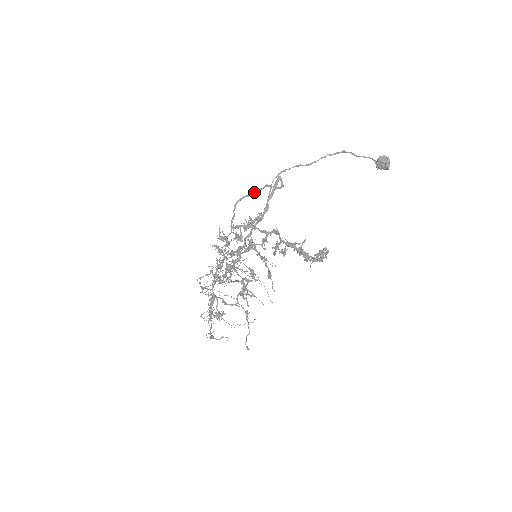
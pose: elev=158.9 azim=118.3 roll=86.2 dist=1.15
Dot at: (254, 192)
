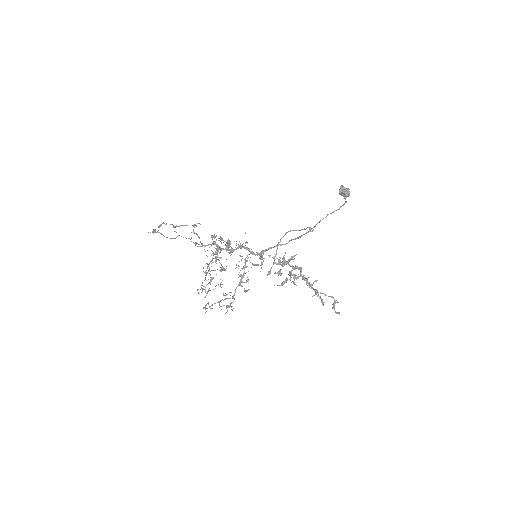
Dot at: occluded
